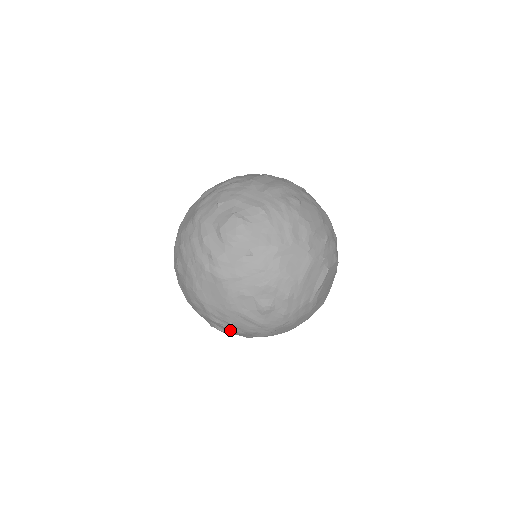
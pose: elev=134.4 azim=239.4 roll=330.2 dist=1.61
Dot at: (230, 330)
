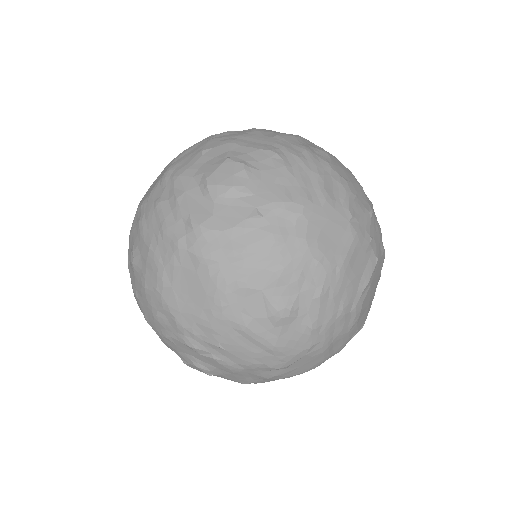
Dot at: (217, 363)
